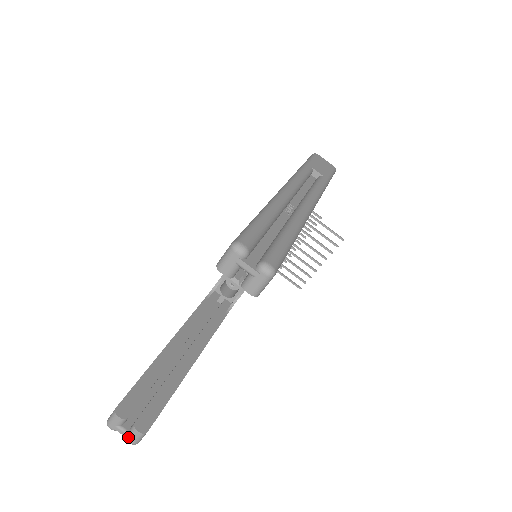
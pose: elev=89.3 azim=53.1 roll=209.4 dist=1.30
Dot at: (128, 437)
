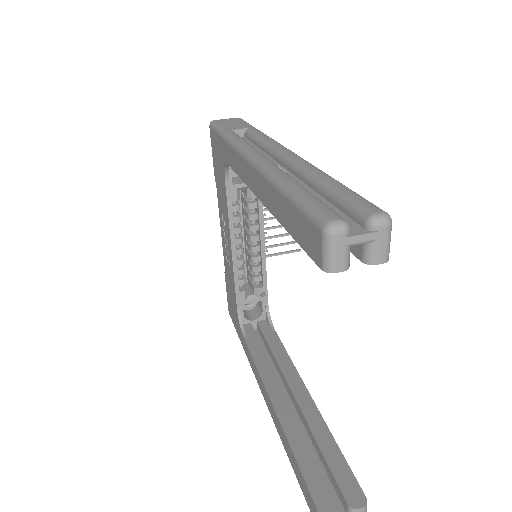
Dot at: out of frame
